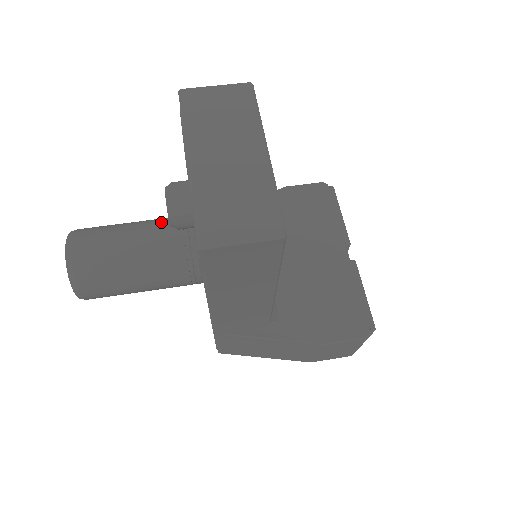
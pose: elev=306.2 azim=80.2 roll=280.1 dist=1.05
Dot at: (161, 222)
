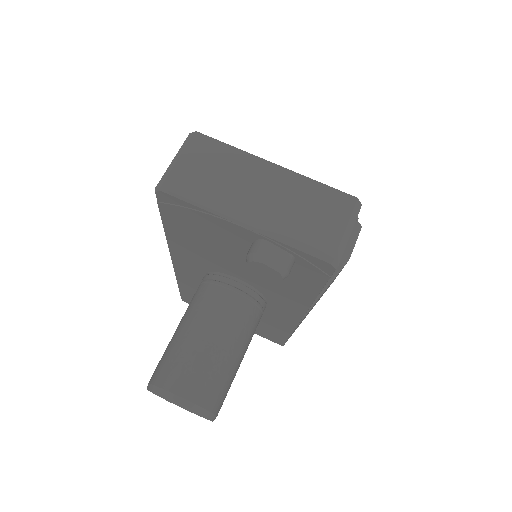
Dot at: (203, 303)
